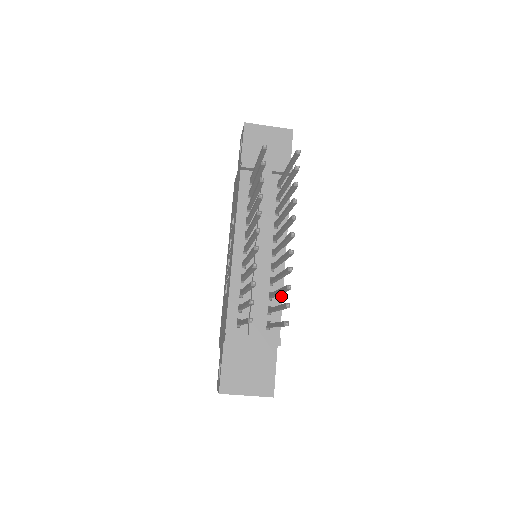
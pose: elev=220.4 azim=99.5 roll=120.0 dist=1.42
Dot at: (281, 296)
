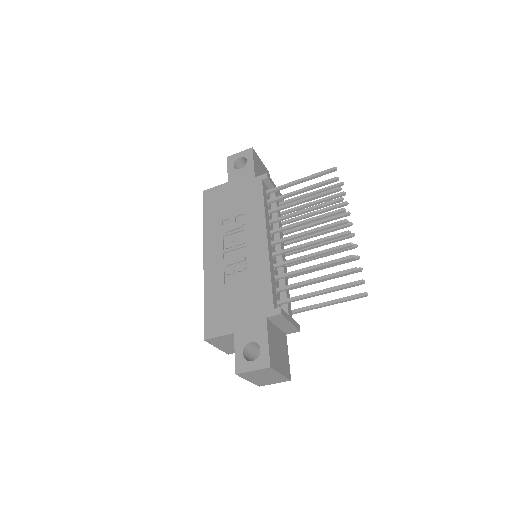
Dot at: occluded
